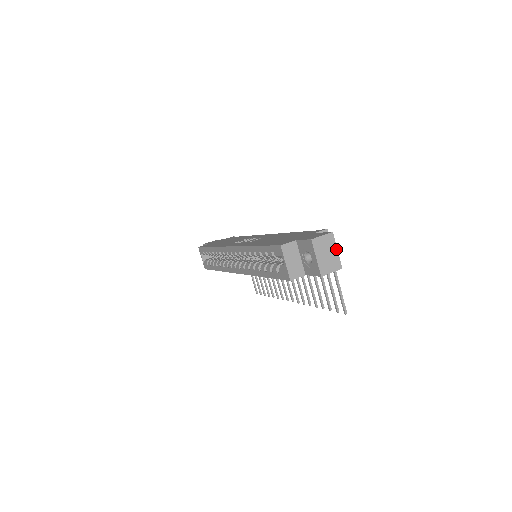
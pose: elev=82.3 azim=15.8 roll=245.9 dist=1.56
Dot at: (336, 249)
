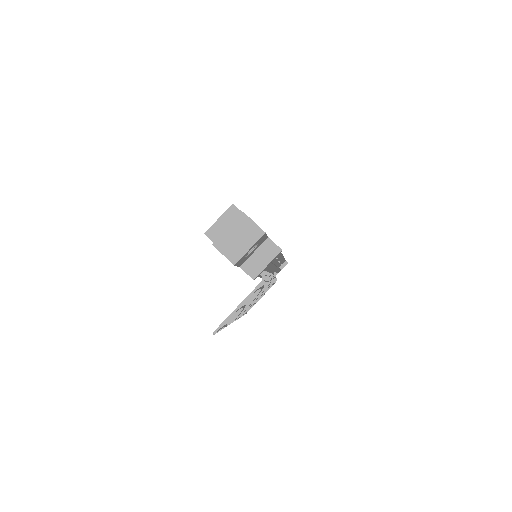
Dot at: (250, 246)
